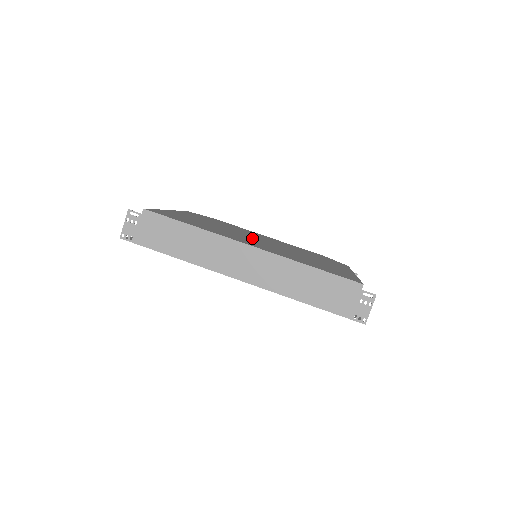
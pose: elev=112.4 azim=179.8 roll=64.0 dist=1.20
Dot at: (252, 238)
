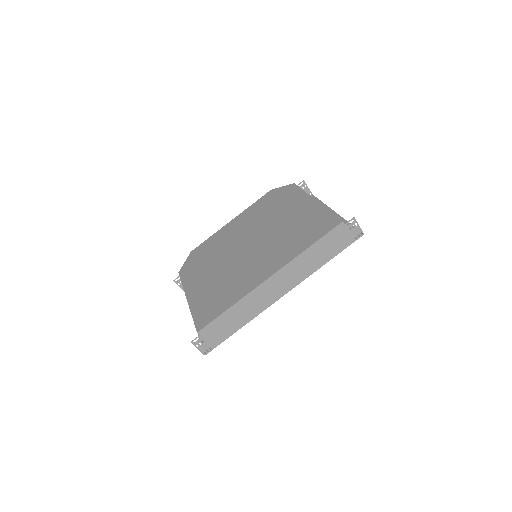
Dot at: (244, 254)
